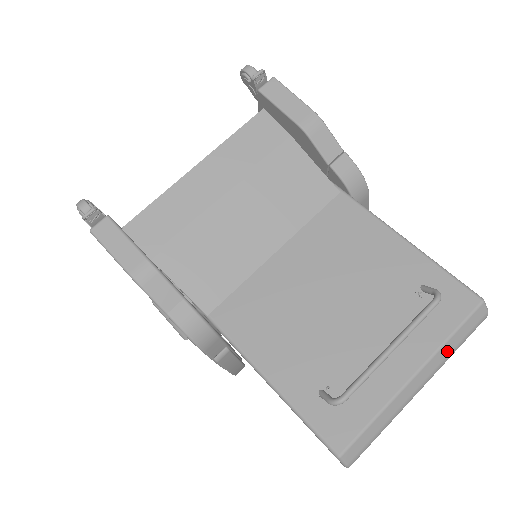
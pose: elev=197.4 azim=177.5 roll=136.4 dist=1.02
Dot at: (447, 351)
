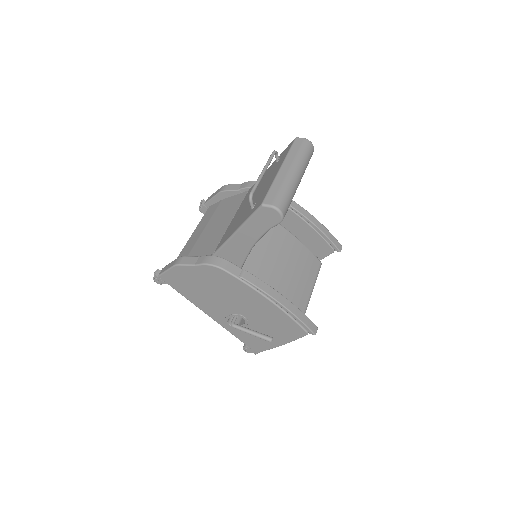
Dot at: (293, 156)
